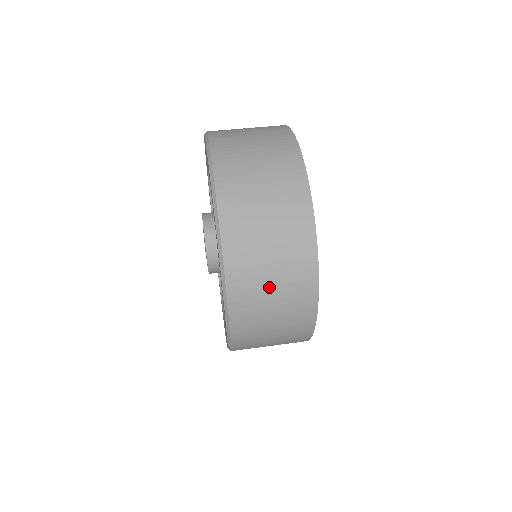
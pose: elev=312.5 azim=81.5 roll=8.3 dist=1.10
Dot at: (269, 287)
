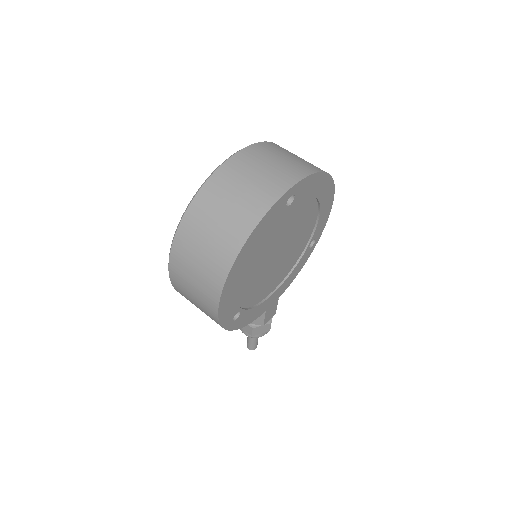
Dot at: (200, 249)
